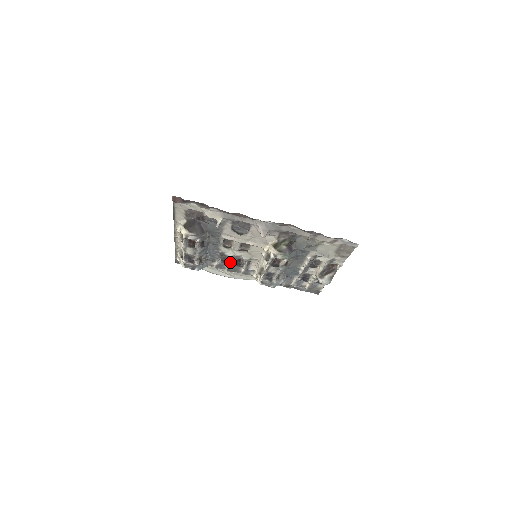
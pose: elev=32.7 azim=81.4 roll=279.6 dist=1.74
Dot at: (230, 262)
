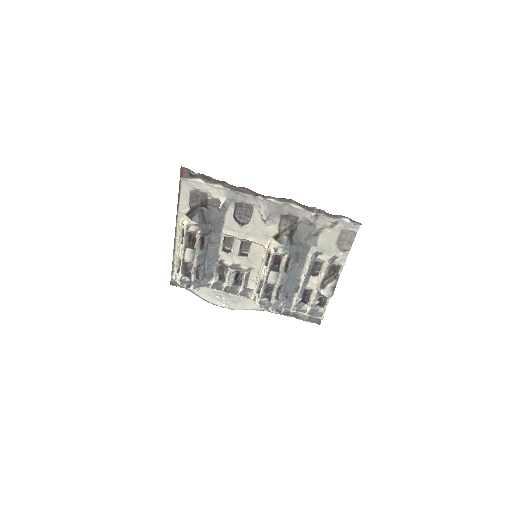
Dot at: (228, 277)
